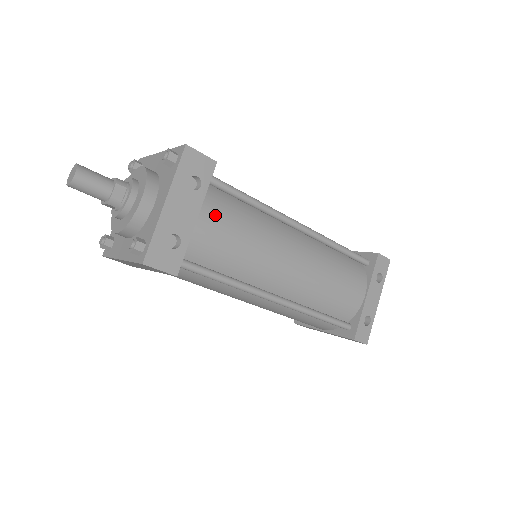
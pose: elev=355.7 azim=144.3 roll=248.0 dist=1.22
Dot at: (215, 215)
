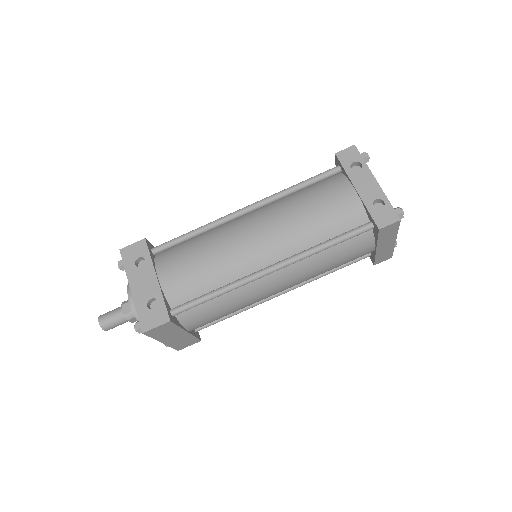
Dot at: (170, 265)
